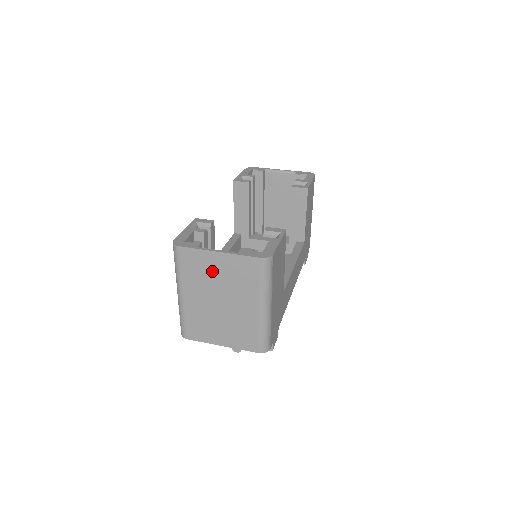
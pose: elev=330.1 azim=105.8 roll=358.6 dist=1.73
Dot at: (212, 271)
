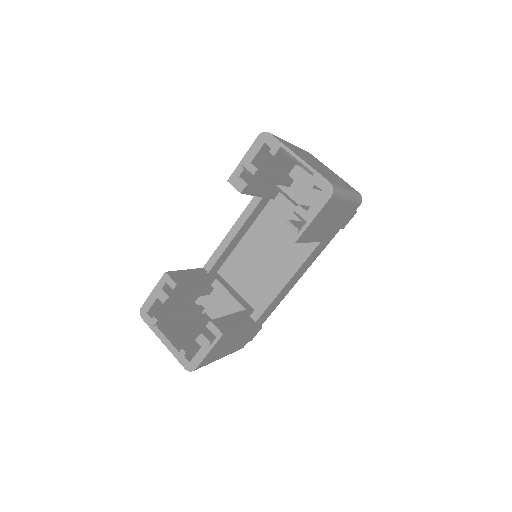
Dot at: occluded
